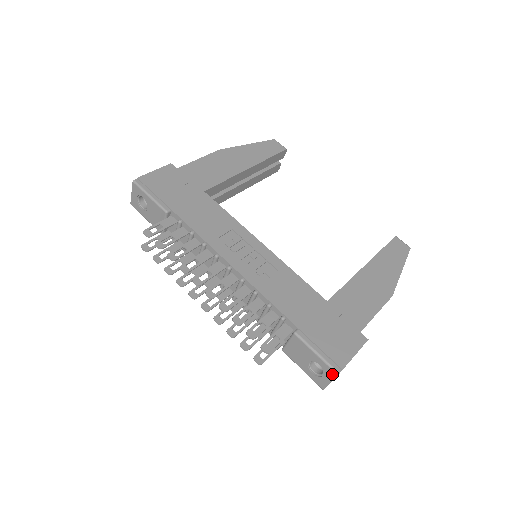
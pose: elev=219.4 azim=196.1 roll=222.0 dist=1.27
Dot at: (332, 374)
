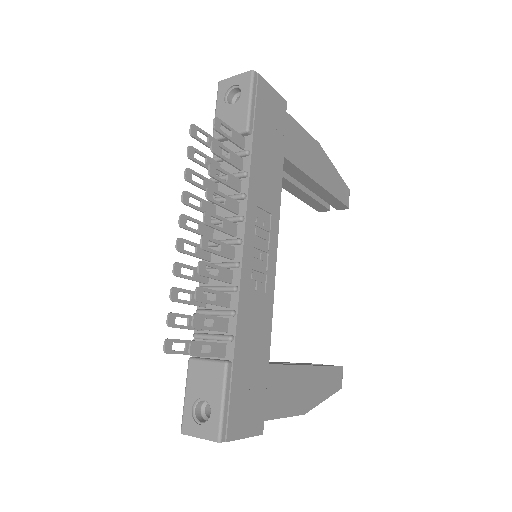
Dot at: (213, 435)
